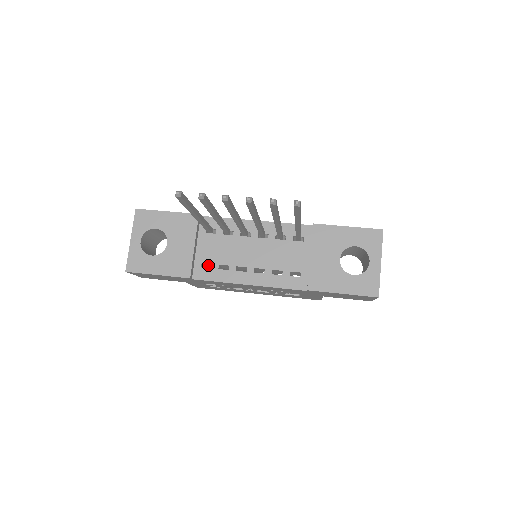
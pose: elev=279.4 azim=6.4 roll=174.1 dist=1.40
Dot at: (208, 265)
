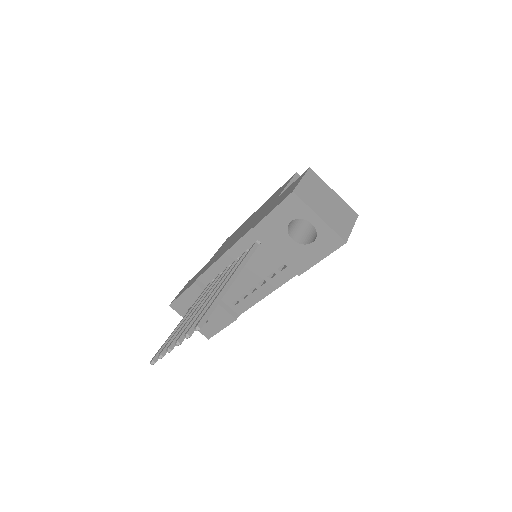
Dot at: occluded
